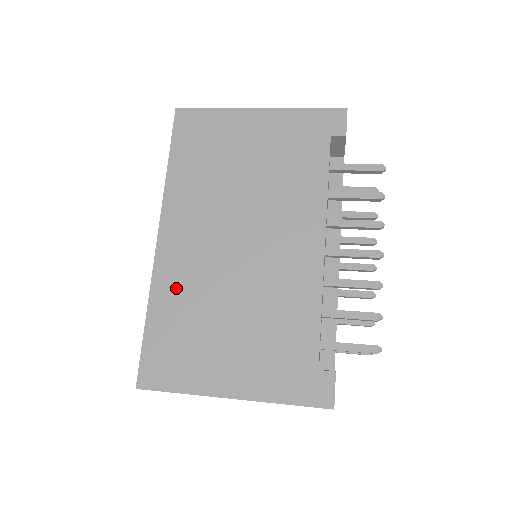
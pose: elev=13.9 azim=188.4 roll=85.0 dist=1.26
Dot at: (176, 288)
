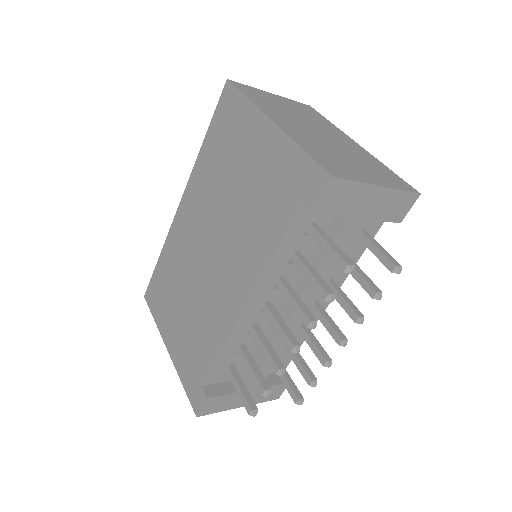
Dot at: (174, 251)
